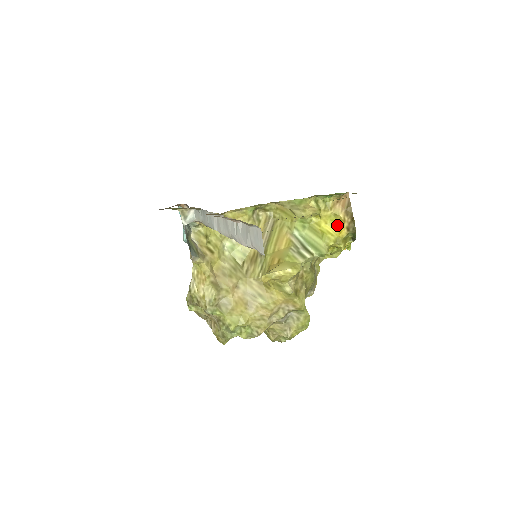
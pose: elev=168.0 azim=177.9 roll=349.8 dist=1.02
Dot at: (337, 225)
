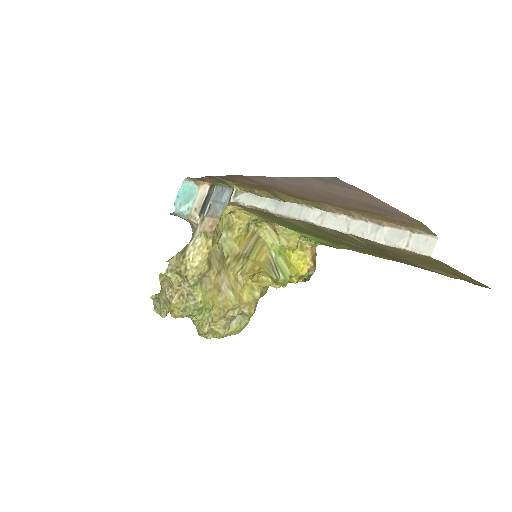
Dot at: (300, 264)
